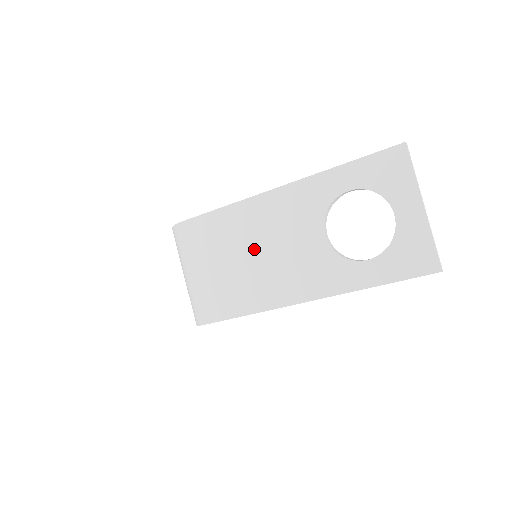
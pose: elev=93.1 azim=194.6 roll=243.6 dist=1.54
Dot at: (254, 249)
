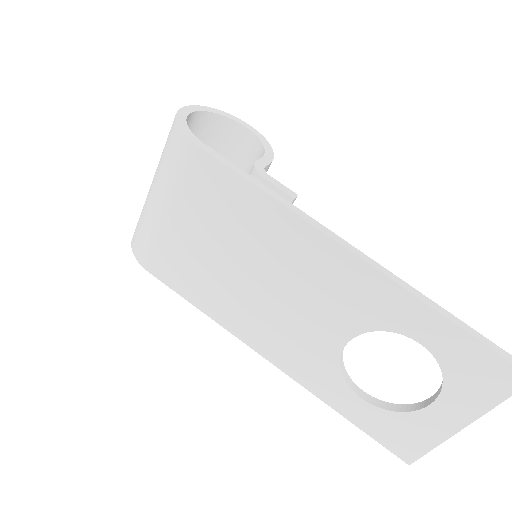
Dot at: (259, 271)
